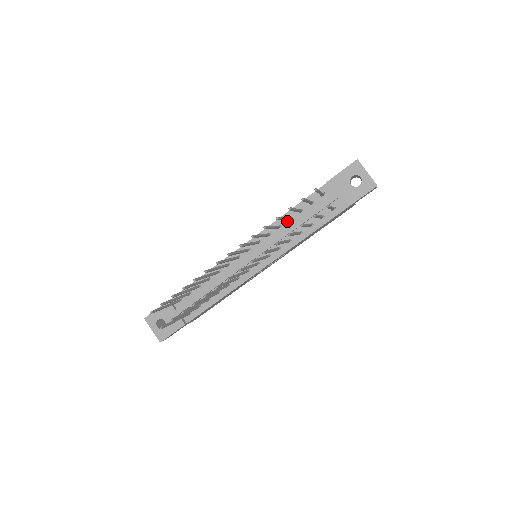
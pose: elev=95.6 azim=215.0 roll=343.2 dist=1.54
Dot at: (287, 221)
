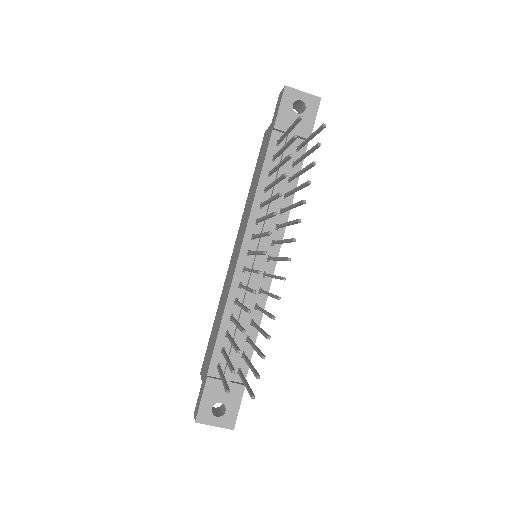
Dot at: (264, 194)
